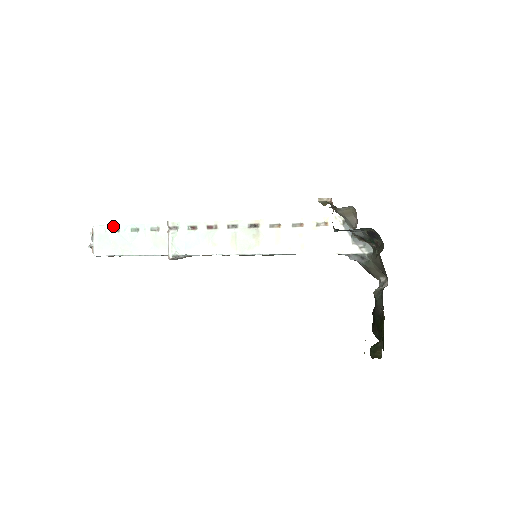
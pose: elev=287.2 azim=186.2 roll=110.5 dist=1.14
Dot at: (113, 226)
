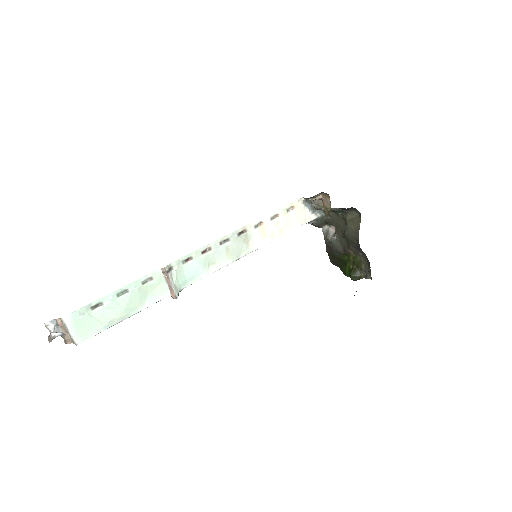
Dot at: (91, 304)
